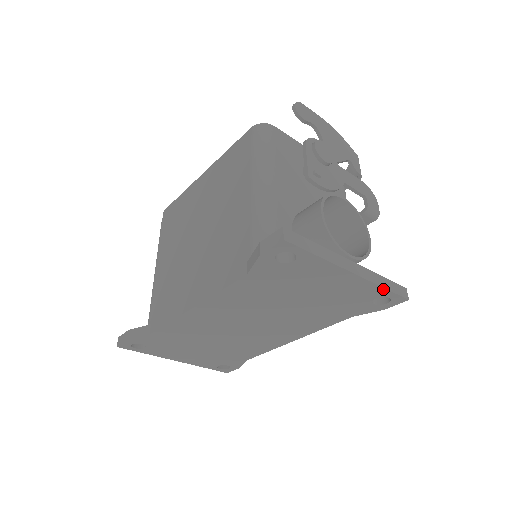
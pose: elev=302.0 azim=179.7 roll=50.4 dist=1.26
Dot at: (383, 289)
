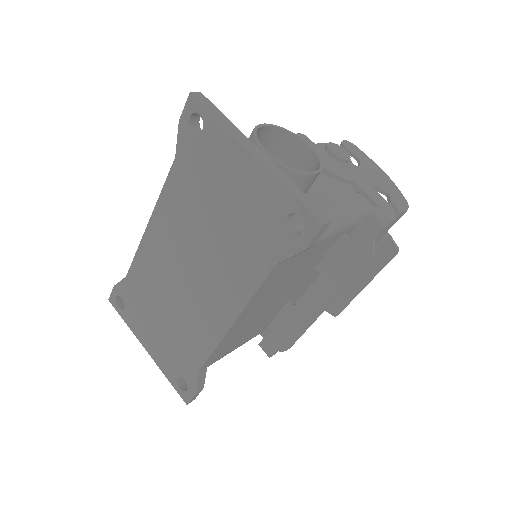
Dot at: (289, 193)
